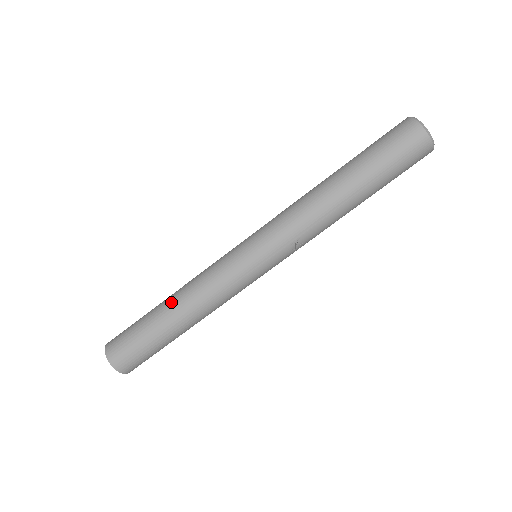
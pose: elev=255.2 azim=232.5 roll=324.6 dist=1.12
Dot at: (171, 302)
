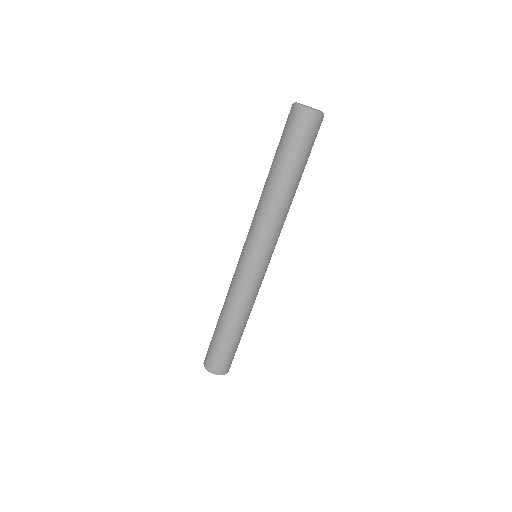
Dot at: (229, 321)
